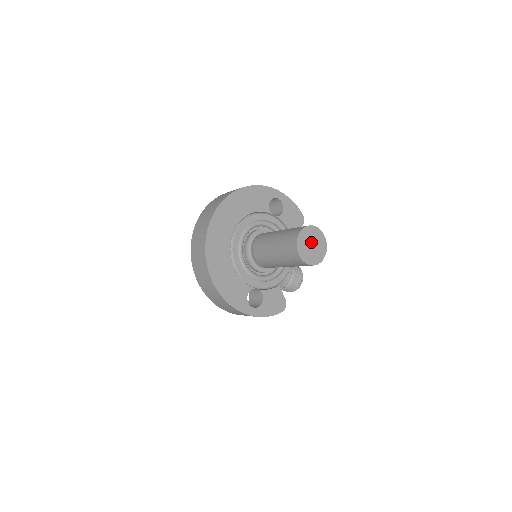
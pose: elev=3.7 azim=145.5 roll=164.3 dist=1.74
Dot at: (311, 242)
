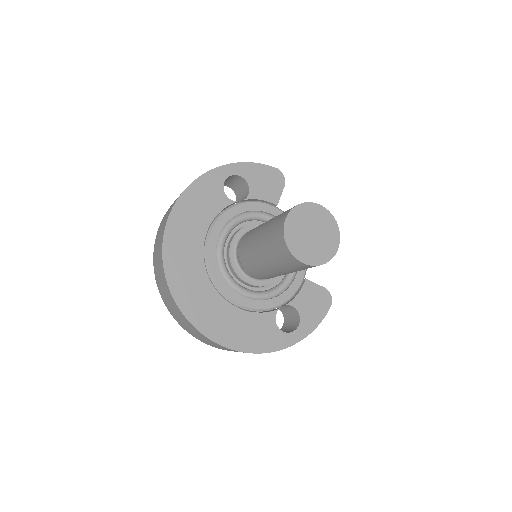
Dot at: (308, 231)
